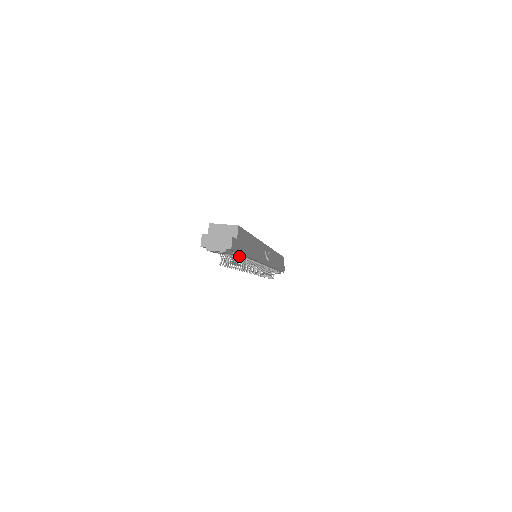
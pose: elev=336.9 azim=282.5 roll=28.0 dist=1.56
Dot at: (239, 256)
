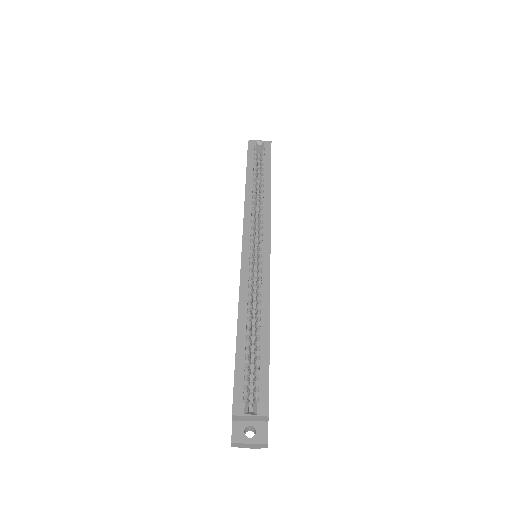
Dot at: occluded
